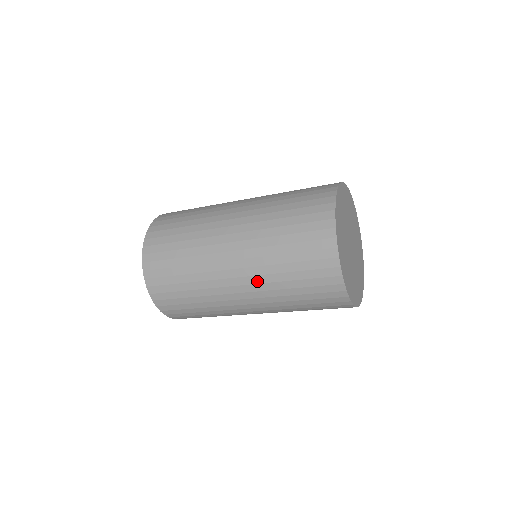
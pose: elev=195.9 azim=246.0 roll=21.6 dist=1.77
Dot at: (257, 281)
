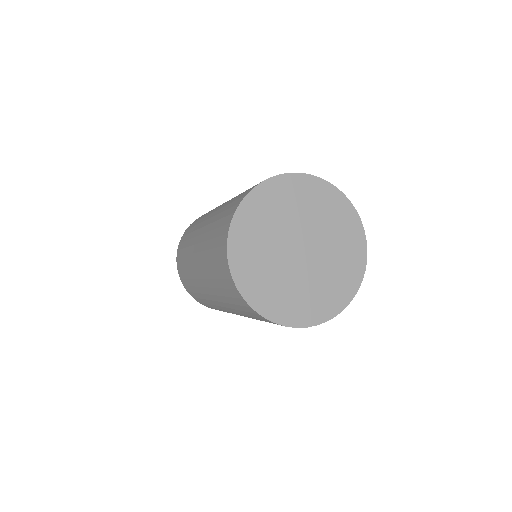
Dot at: (213, 293)
